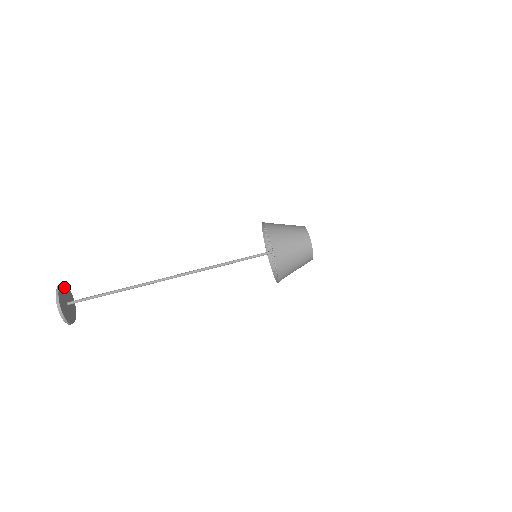
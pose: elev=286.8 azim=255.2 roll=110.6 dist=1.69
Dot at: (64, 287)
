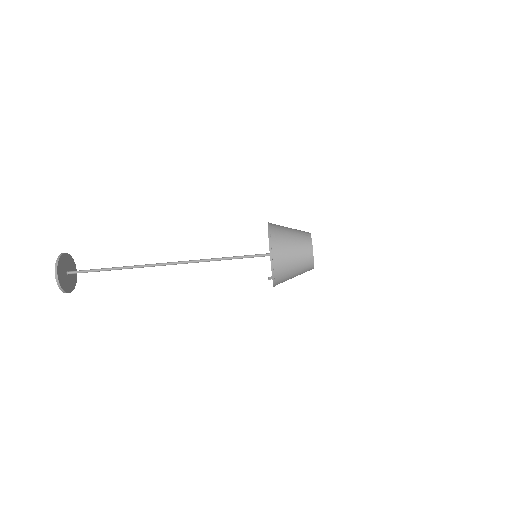
Dot at: (59, 268)
